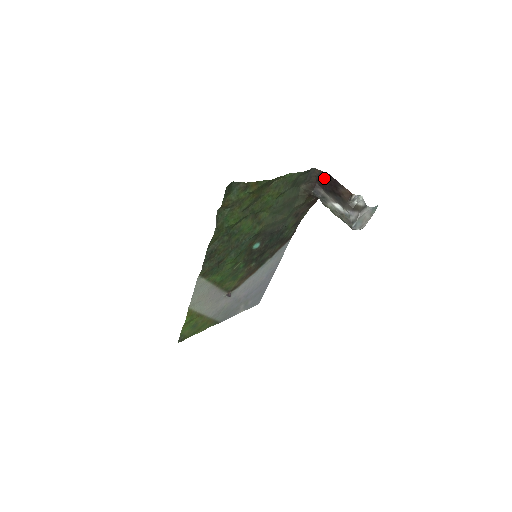
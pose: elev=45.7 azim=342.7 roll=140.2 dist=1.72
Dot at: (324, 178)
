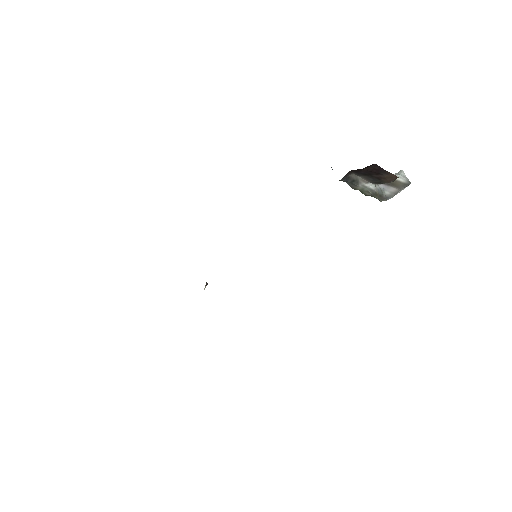
Dot at: (365, 168)
